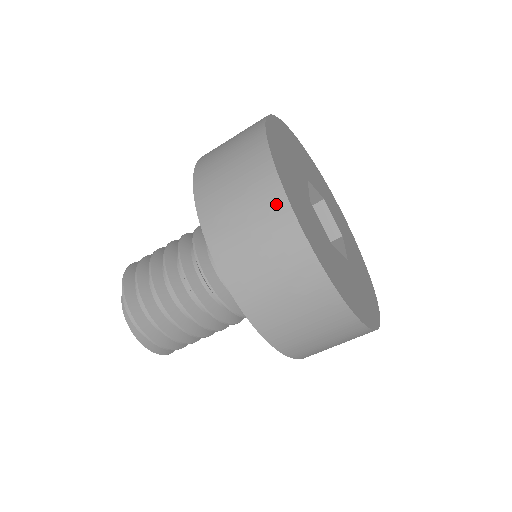
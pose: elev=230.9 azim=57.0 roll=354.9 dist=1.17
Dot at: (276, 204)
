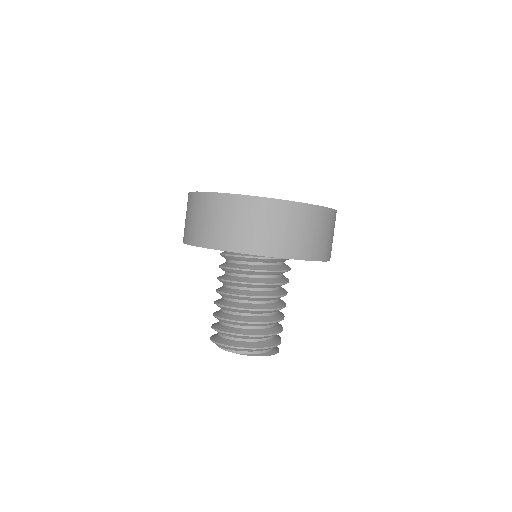
Dot at: (279, 207)
